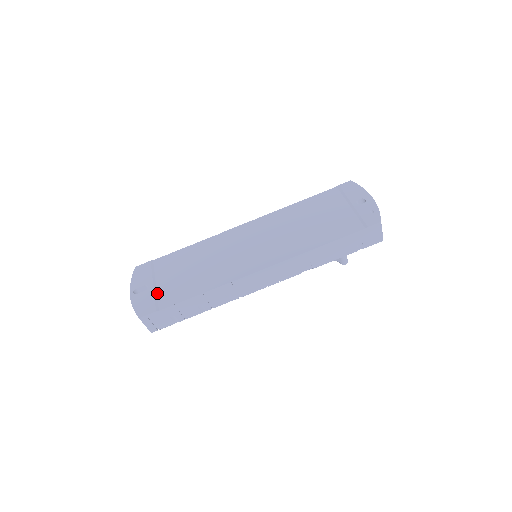
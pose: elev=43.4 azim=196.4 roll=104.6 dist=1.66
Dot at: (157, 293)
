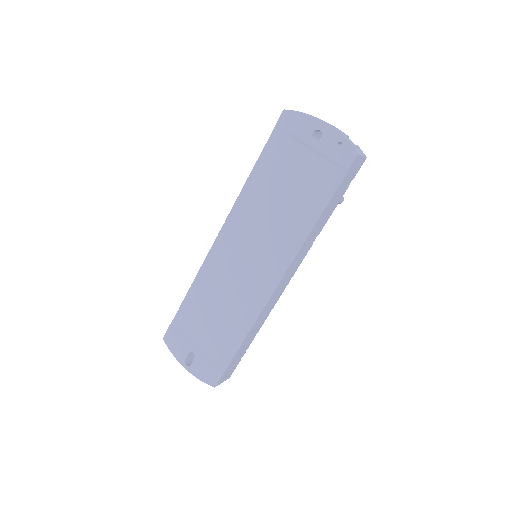
Dot at: (207, 356)
